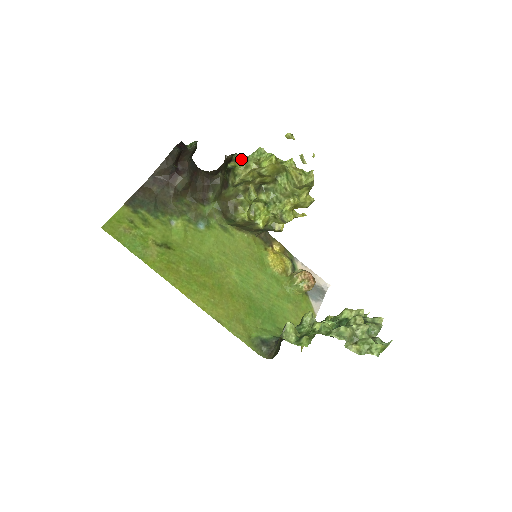
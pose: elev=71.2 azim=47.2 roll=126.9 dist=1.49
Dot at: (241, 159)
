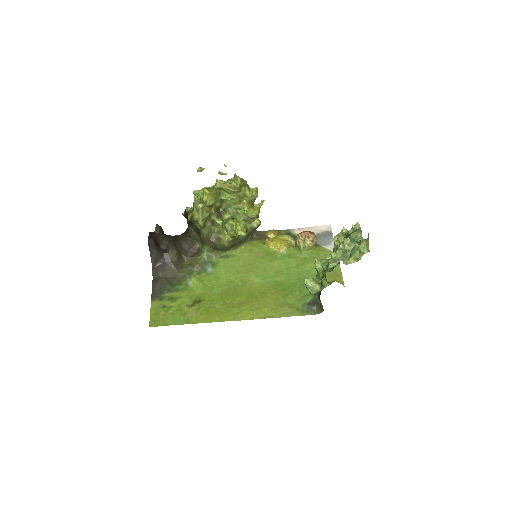
Dot at: (192, 208)
